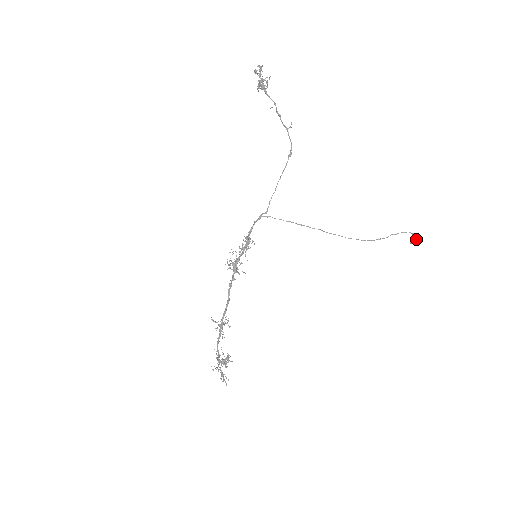
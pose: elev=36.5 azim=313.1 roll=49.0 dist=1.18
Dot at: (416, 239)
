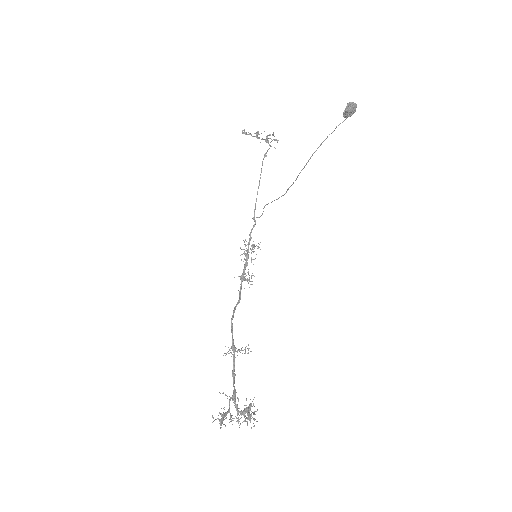
Dot at: (346, 106)
